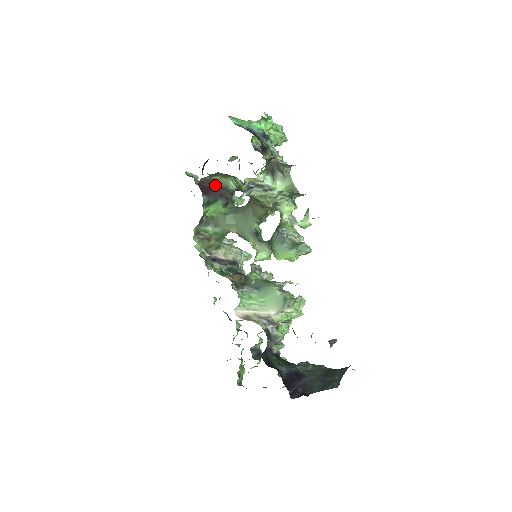
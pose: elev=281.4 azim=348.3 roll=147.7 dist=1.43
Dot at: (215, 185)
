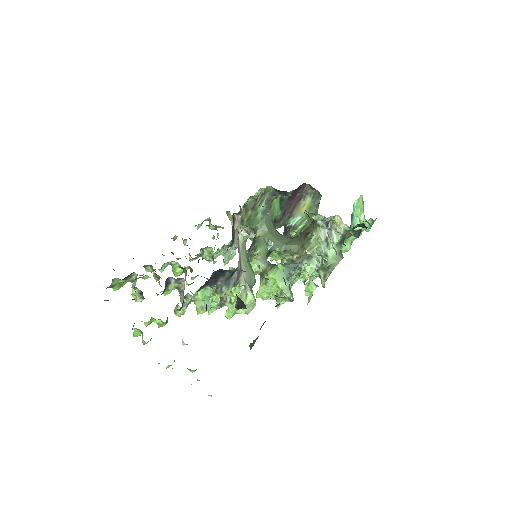
Dot at: (296, 203)
